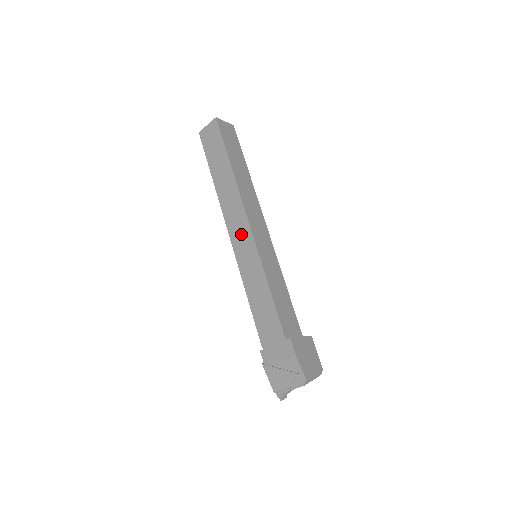
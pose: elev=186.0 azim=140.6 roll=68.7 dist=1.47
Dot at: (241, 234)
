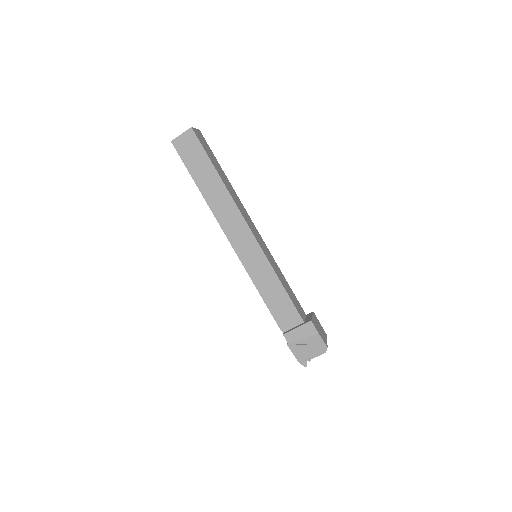
Dot at: (243, 240)
